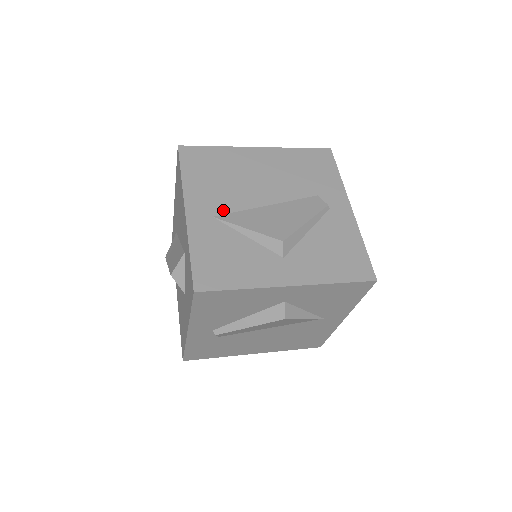
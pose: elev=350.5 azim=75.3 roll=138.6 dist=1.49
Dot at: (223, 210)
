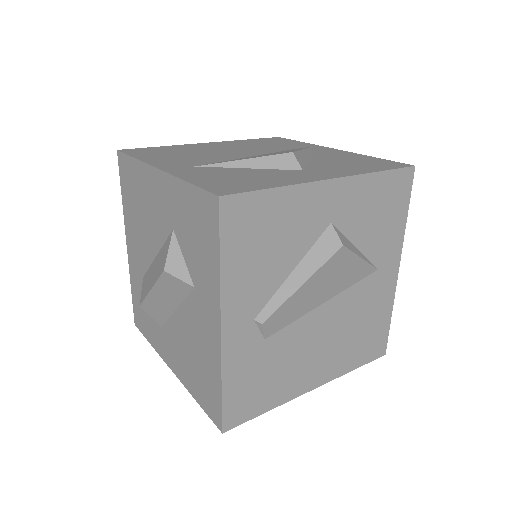
Dot at: (203, 163)
